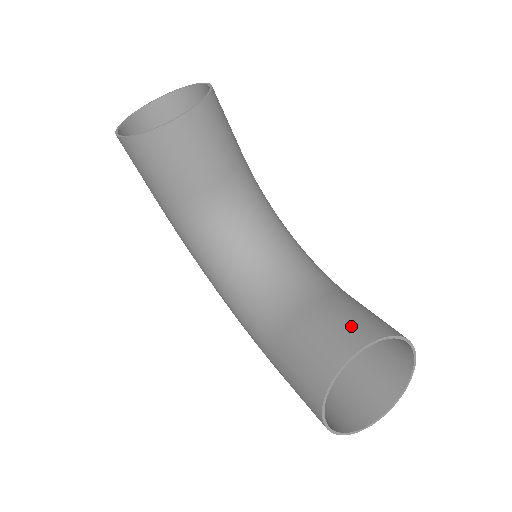
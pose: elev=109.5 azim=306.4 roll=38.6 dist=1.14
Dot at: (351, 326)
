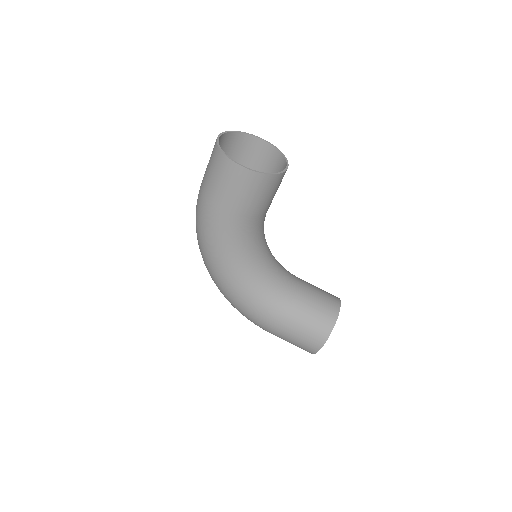
Dot at: (328, 295)
